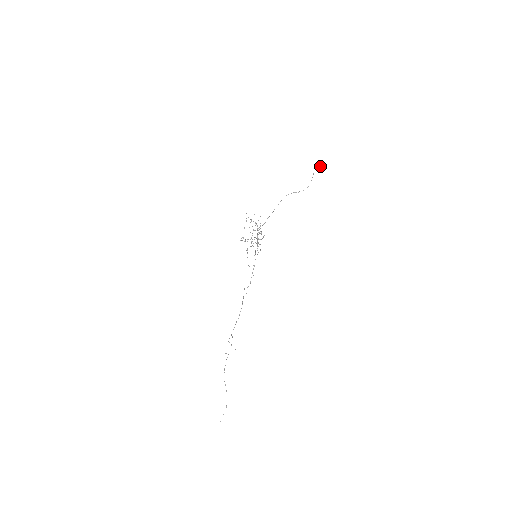
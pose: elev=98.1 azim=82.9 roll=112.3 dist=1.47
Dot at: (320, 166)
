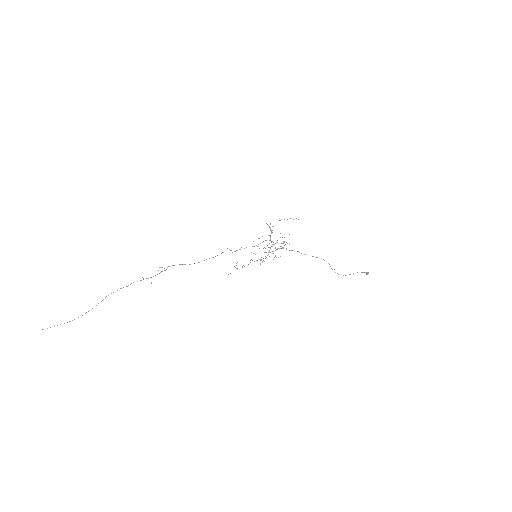
Dot at: (368, 272)
